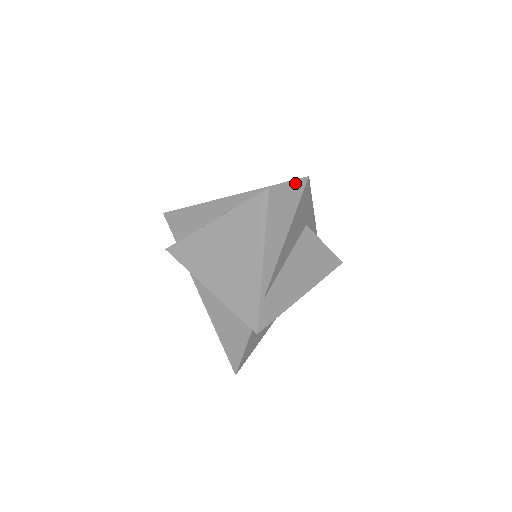
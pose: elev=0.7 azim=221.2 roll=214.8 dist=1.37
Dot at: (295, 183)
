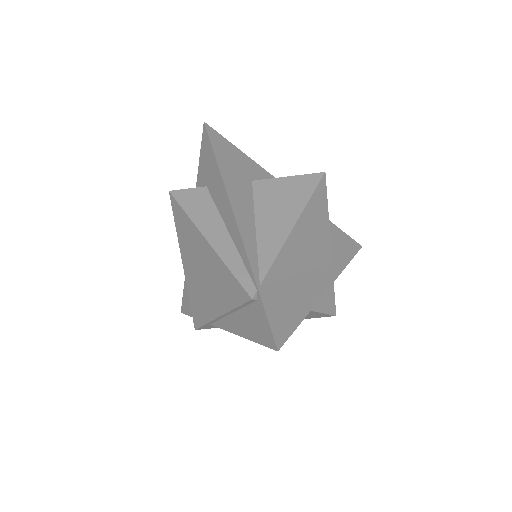
Dot at: (269, 332)
